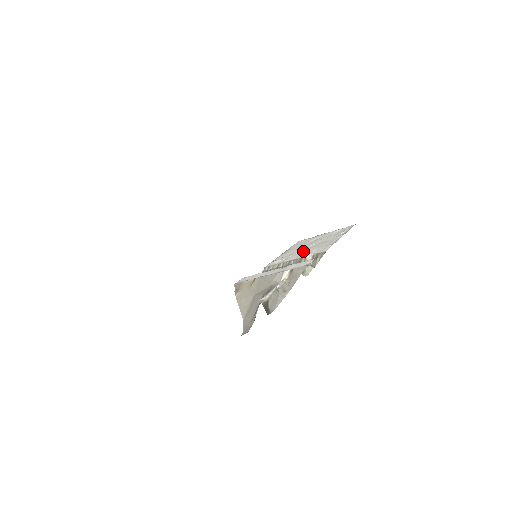
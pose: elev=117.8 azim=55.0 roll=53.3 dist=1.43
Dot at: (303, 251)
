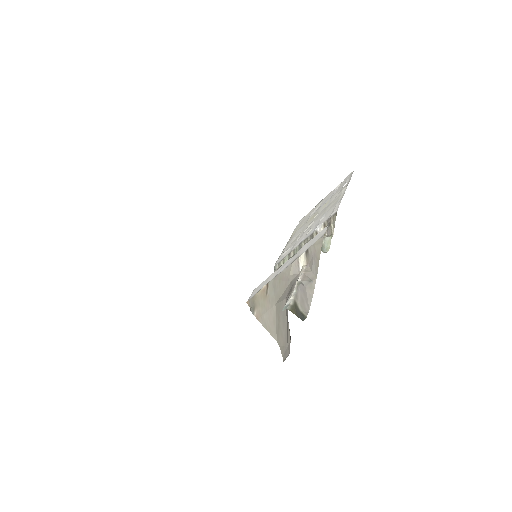
Dot at: (309, 226)
